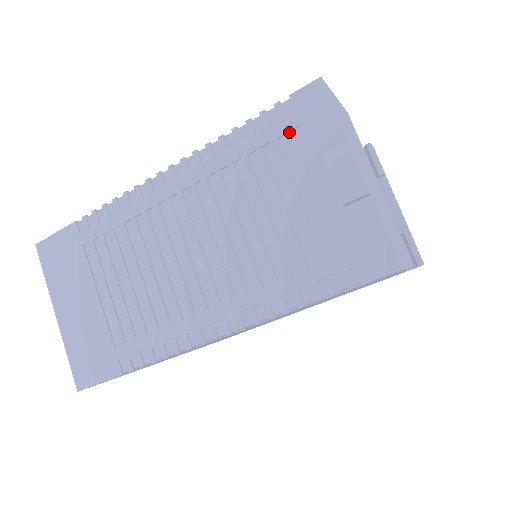
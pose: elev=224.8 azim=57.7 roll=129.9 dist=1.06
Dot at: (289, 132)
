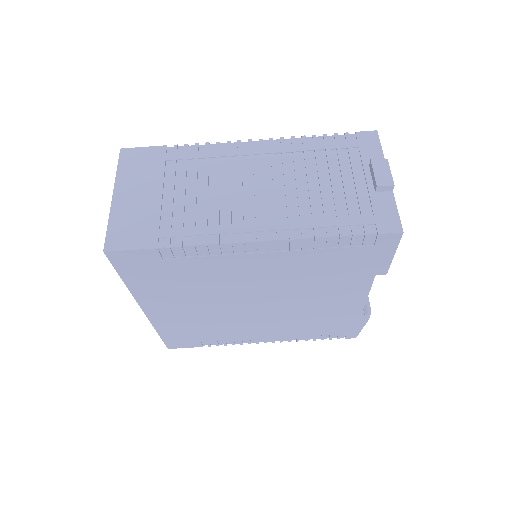
Dot at: (350, 148)
